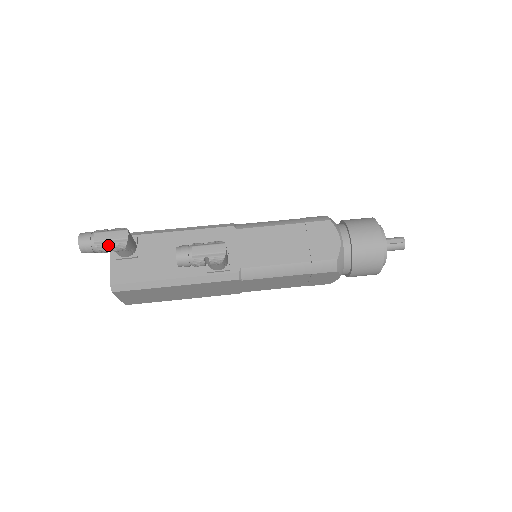
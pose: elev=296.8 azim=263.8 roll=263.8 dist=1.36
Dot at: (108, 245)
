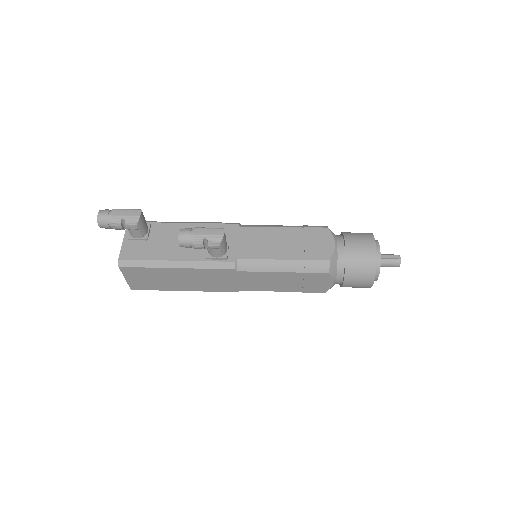
Dot at: (122, 221)
